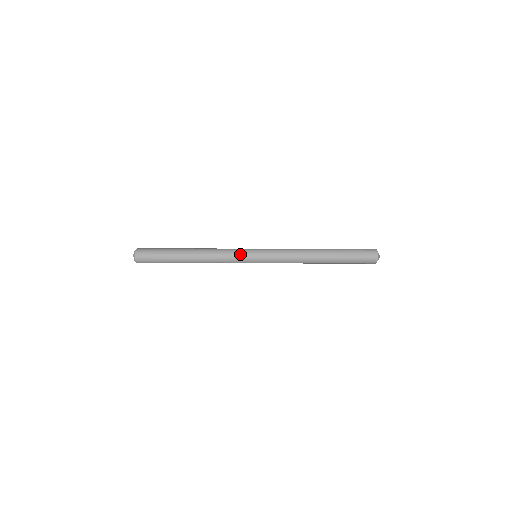
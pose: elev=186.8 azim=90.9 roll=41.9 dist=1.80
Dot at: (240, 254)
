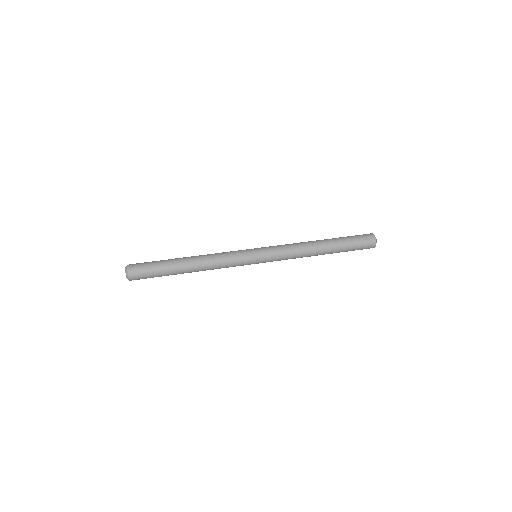
Dot at: (241, 263)
